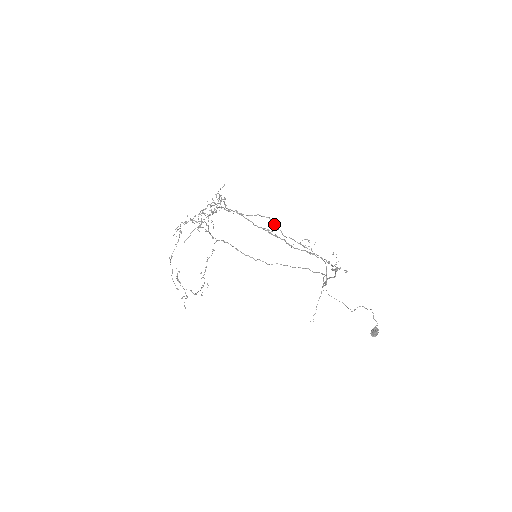
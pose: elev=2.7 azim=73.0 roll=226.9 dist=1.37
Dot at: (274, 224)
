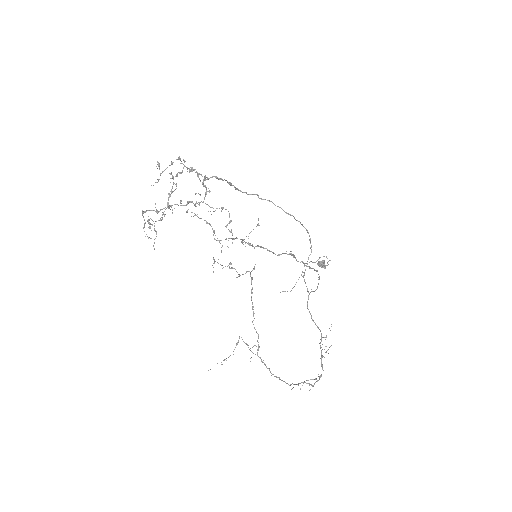
Dot at: (293, 255)
